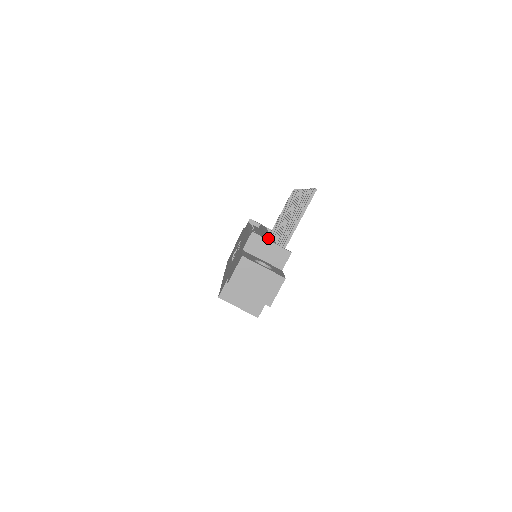
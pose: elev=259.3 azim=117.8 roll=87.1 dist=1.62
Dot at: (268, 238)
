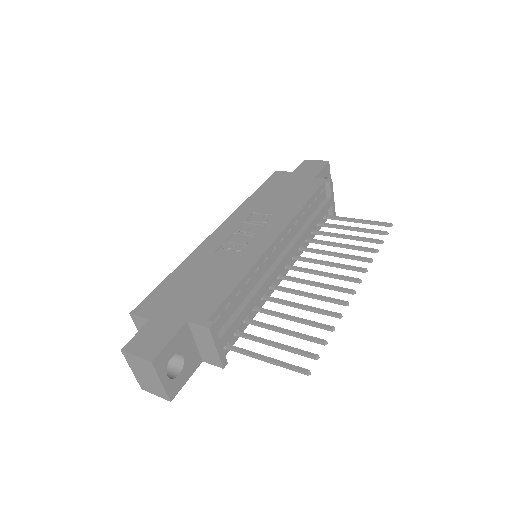
Dot at: (232, 326)
